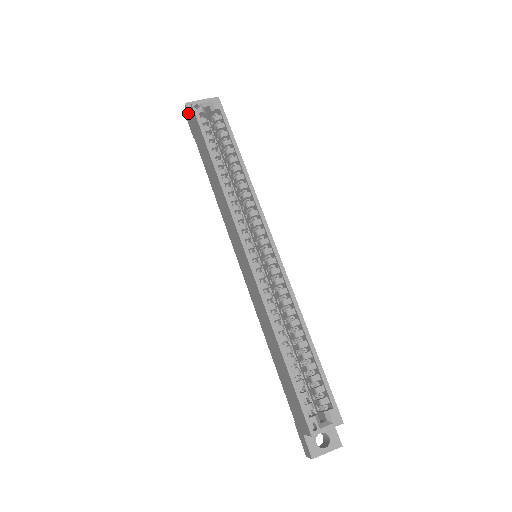
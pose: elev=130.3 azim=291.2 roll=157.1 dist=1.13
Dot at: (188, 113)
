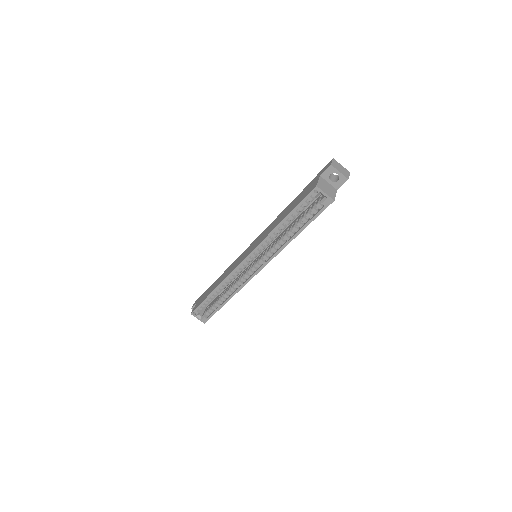
Dot at: (324, 171)
